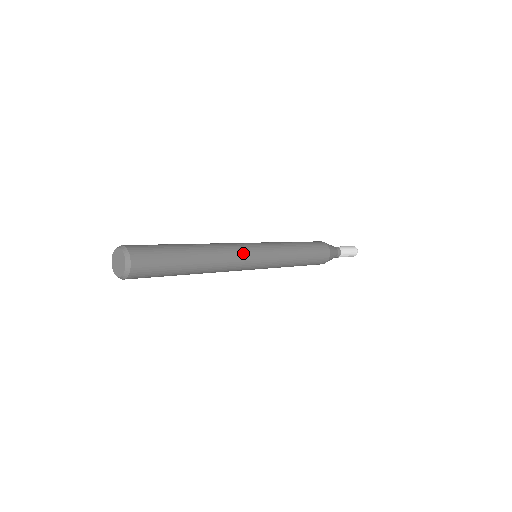
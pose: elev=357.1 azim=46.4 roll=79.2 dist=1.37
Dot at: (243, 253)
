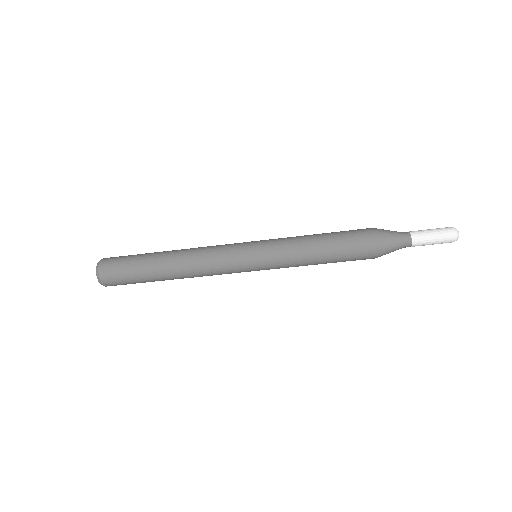
Dot at: occluded
